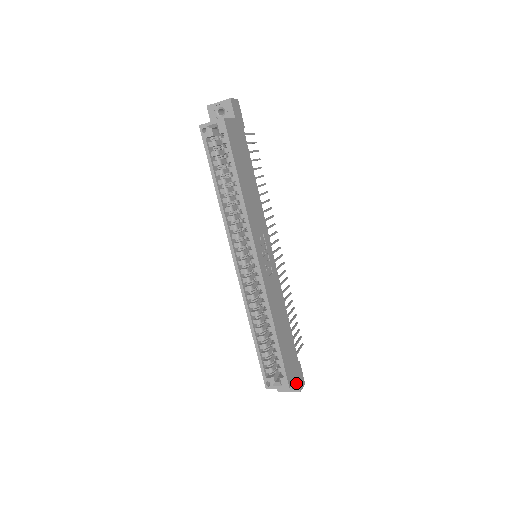
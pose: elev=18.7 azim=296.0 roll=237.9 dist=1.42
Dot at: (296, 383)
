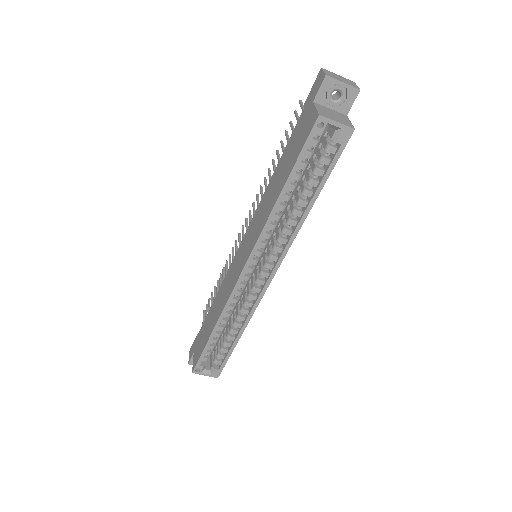
Dot at: occluded
